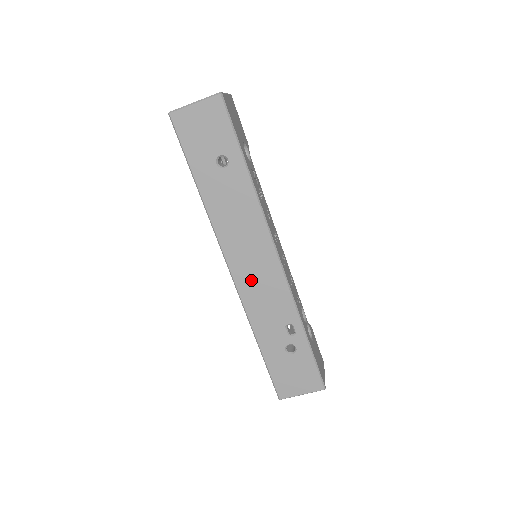
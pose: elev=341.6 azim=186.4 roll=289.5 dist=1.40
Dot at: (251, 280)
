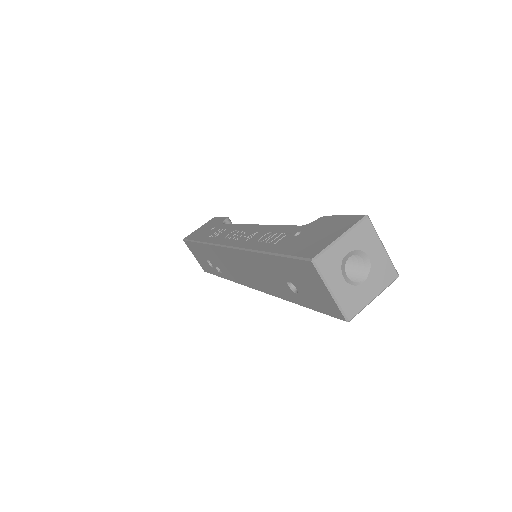
Dot at: (229, 260)
